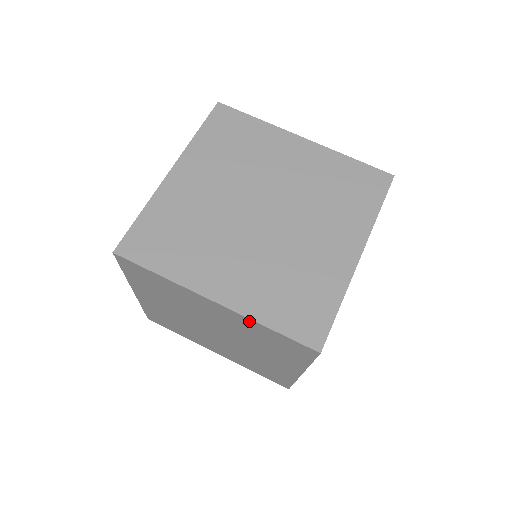
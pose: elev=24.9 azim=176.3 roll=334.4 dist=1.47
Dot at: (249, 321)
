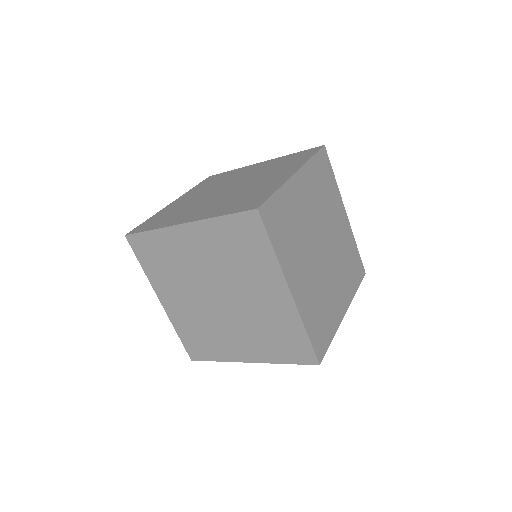
Dot at: occluded
